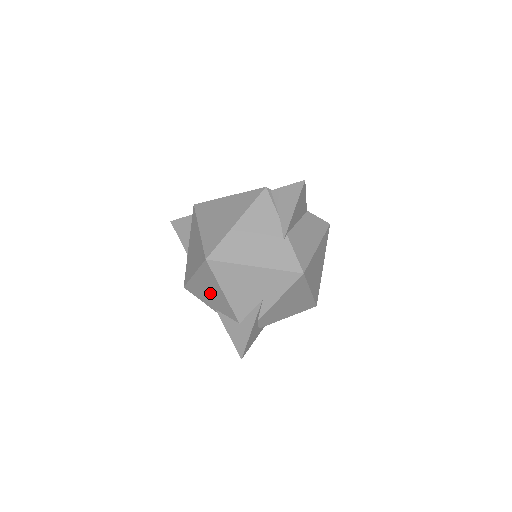
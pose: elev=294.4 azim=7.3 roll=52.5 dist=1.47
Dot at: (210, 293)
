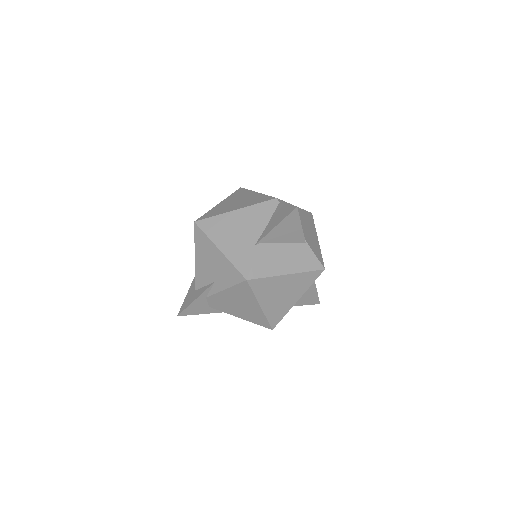
Dot at: occluded
